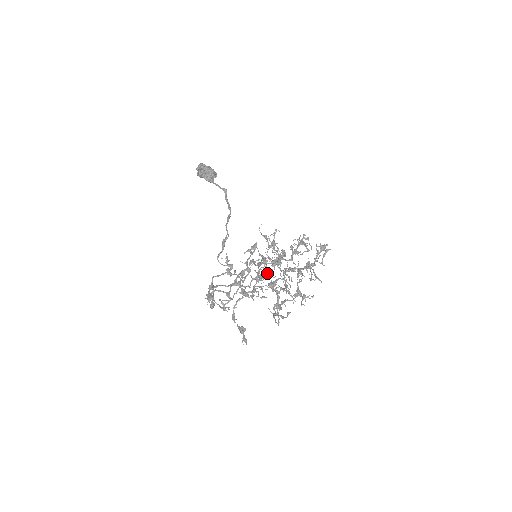
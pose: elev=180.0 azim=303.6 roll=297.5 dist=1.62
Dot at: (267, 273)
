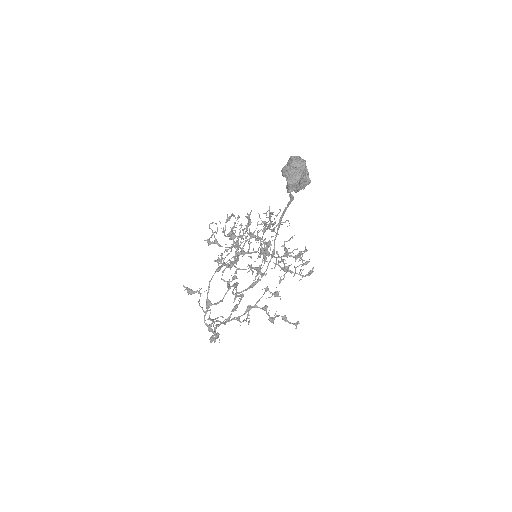
Dot at: (241, 235)
